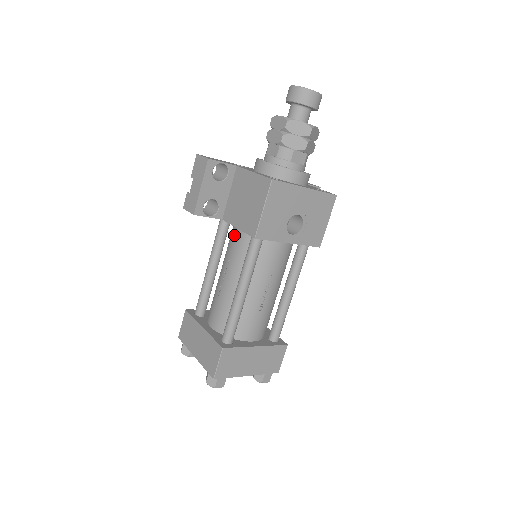
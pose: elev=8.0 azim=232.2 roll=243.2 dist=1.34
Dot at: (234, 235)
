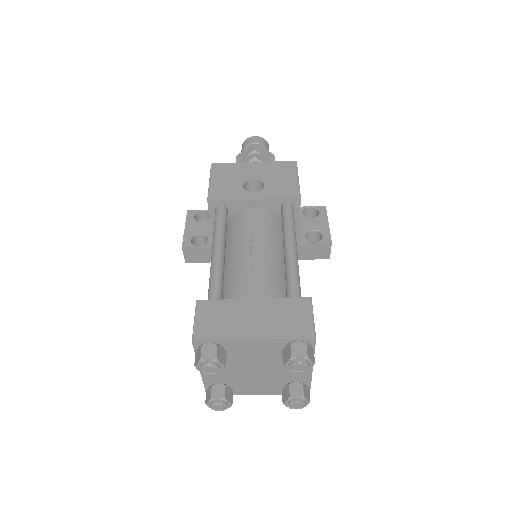
Dot at: occluded
